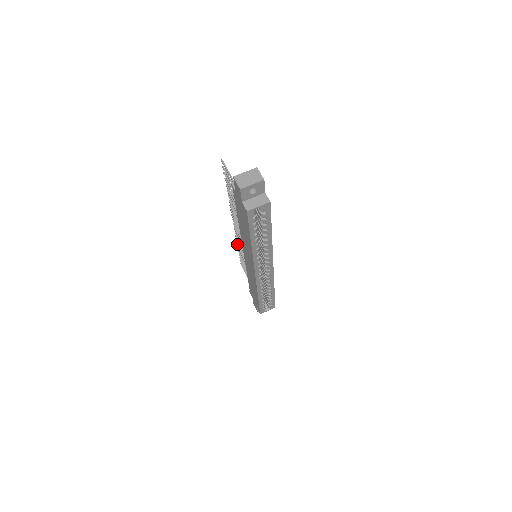
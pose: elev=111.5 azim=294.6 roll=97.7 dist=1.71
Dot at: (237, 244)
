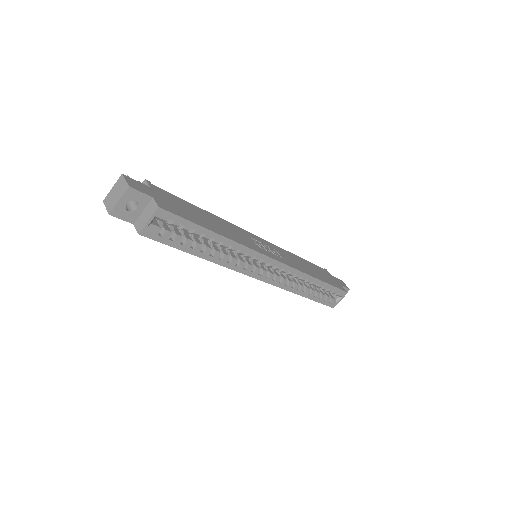
Dot at: occluded
